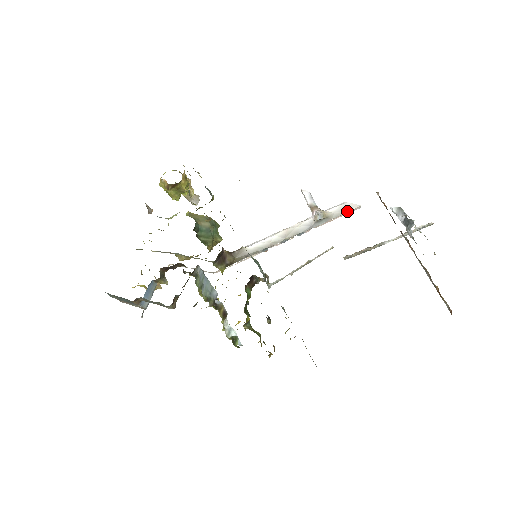
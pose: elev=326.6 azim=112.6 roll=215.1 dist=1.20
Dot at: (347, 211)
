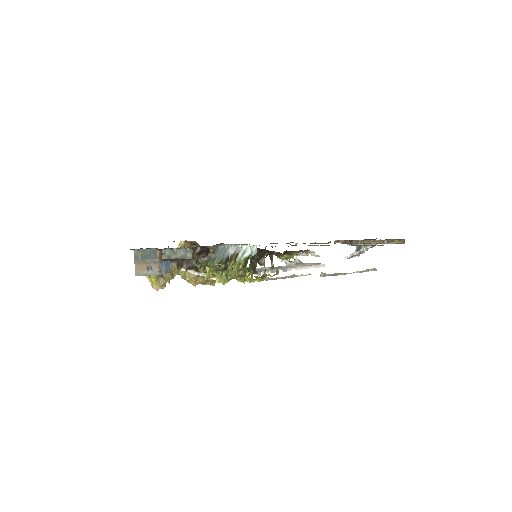
Dot at: (316, 265)
